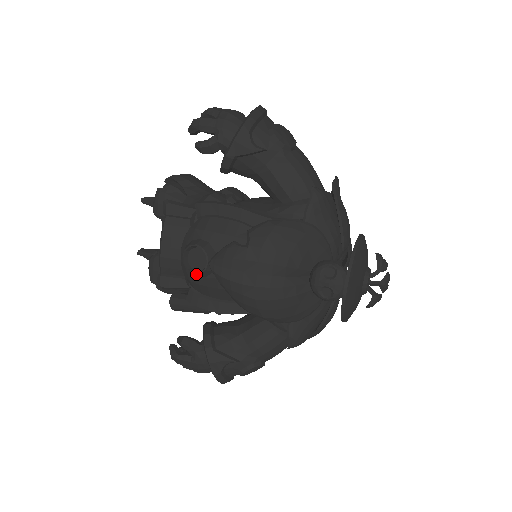
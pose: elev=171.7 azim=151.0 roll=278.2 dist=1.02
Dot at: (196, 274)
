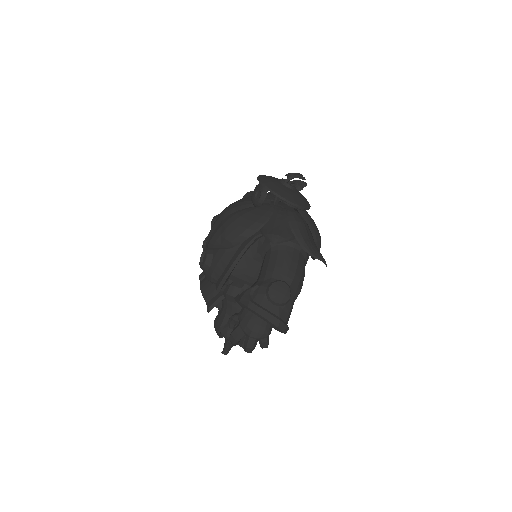
Dot at: (205, 262)
